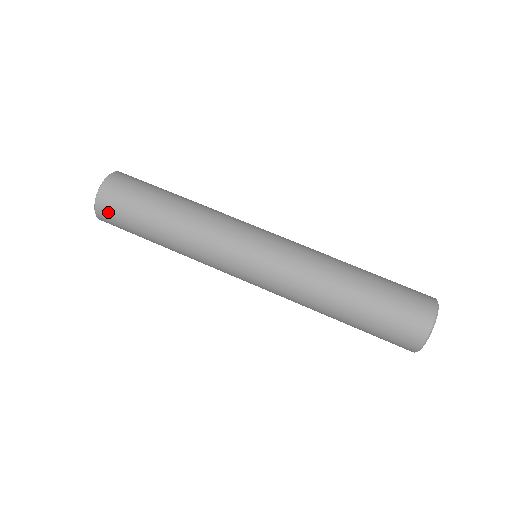
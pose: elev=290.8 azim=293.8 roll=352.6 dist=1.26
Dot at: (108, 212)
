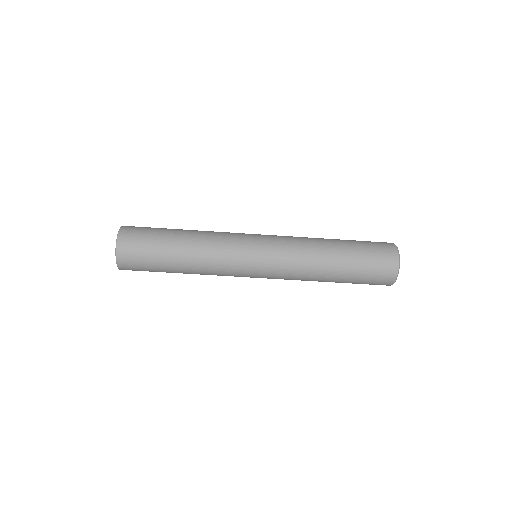
Dot at: (129, 261)
